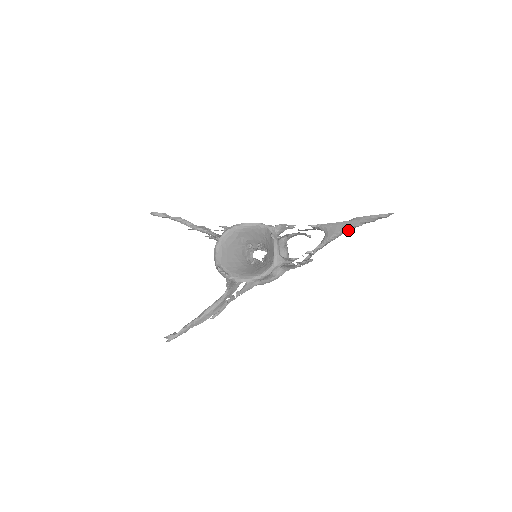
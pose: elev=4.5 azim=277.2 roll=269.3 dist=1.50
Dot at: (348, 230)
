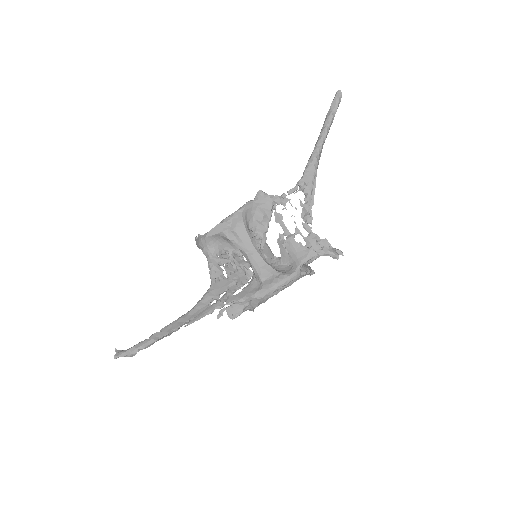
Dot at: (319, 144)
